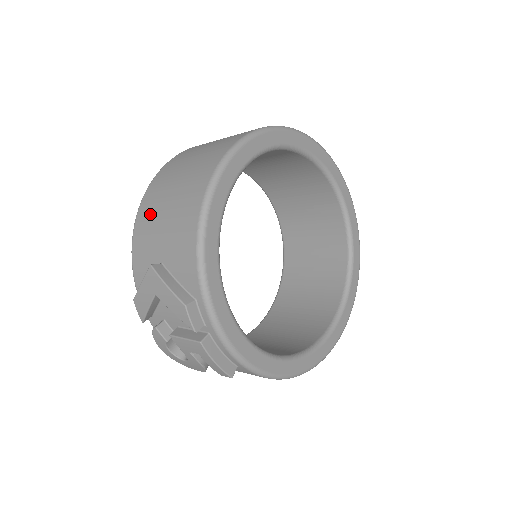
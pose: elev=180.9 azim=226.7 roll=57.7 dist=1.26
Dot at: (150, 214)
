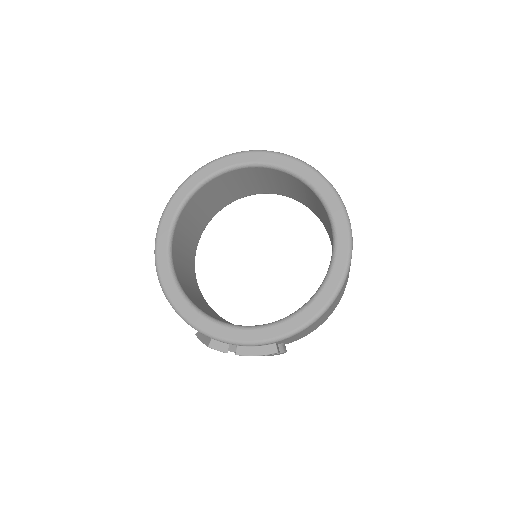
Dot at: occluded
